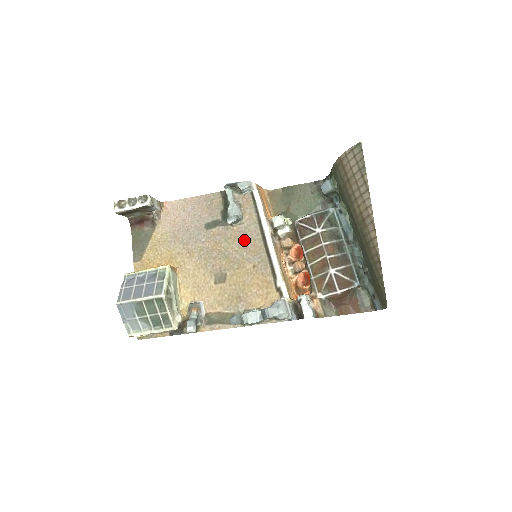
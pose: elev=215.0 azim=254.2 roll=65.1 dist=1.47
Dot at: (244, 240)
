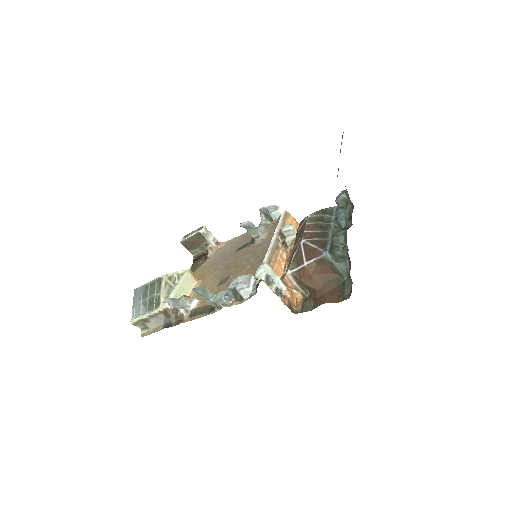
Dot at: (257, 250)
